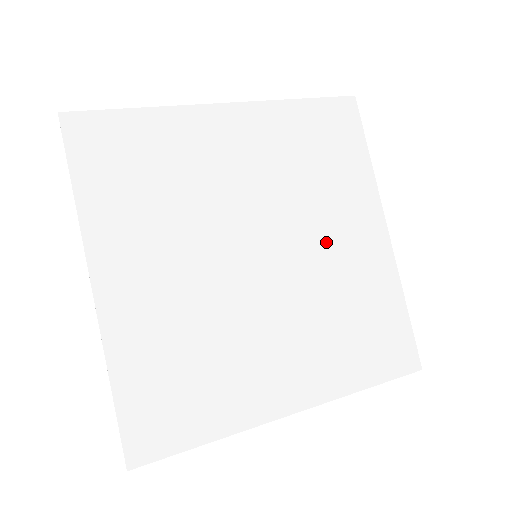
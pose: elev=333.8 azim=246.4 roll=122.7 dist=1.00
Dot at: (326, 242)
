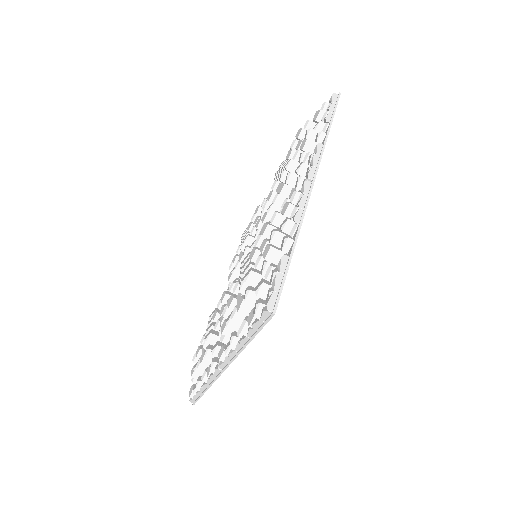
Dot at: occluded
